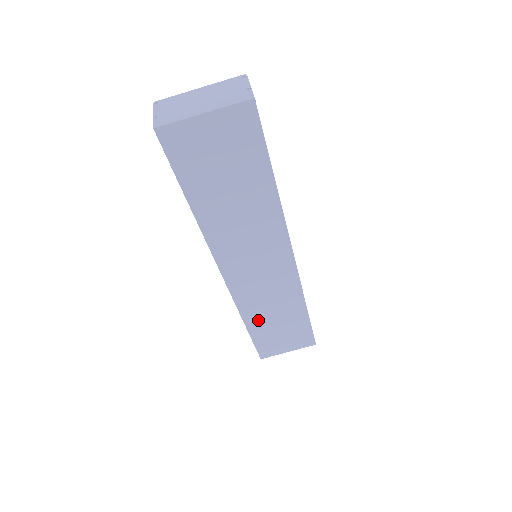
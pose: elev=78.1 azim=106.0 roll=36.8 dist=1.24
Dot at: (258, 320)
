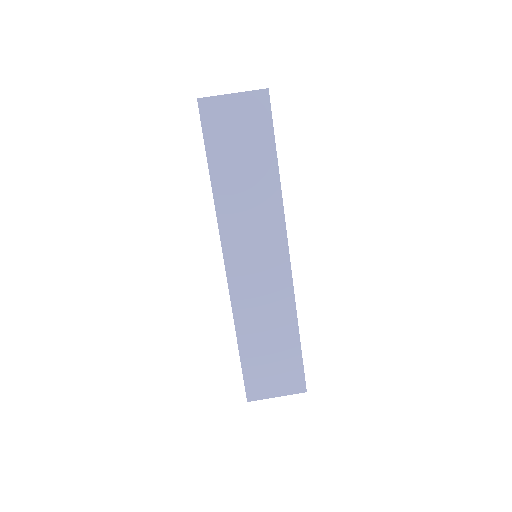
Dot at: (250, 334)
